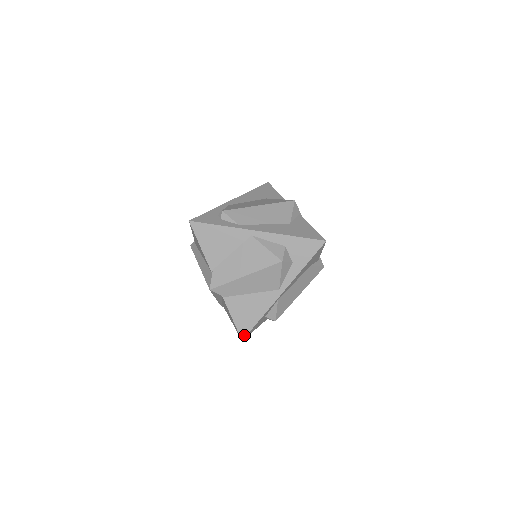
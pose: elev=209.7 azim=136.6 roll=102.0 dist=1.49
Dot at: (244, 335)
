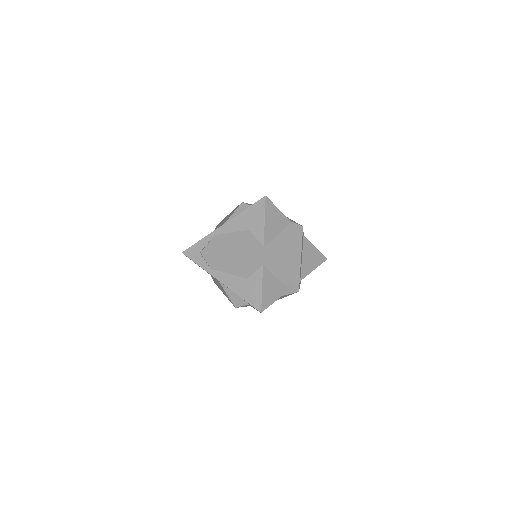
Dot at: occluded
